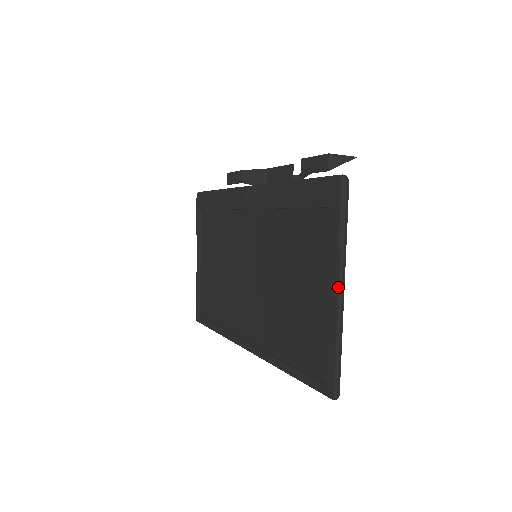
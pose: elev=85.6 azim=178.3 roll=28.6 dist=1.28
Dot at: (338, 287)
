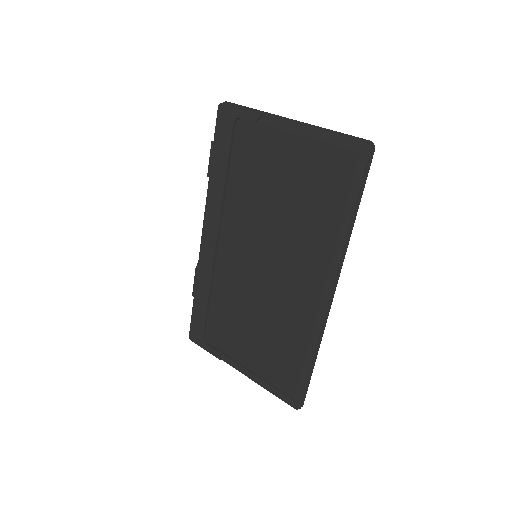
Dot at: (286, 121)
